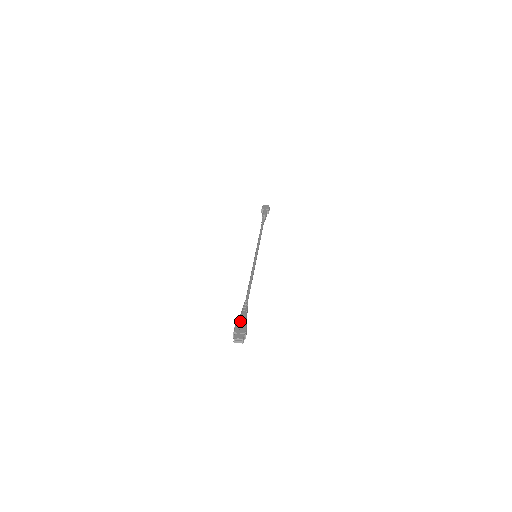
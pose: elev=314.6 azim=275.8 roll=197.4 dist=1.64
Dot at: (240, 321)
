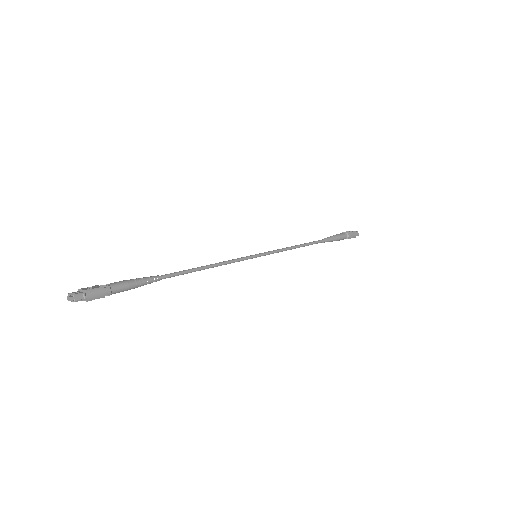
Dot at: occluded
